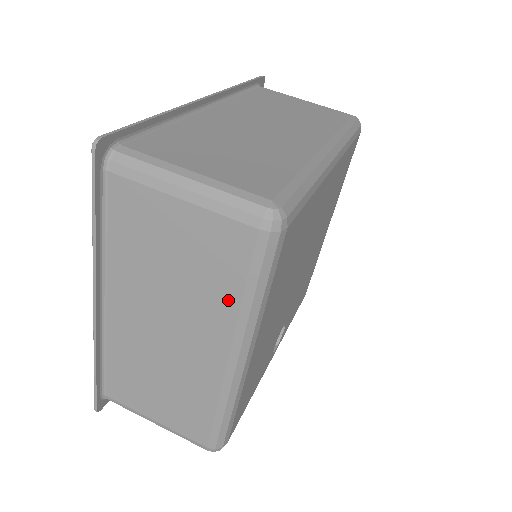
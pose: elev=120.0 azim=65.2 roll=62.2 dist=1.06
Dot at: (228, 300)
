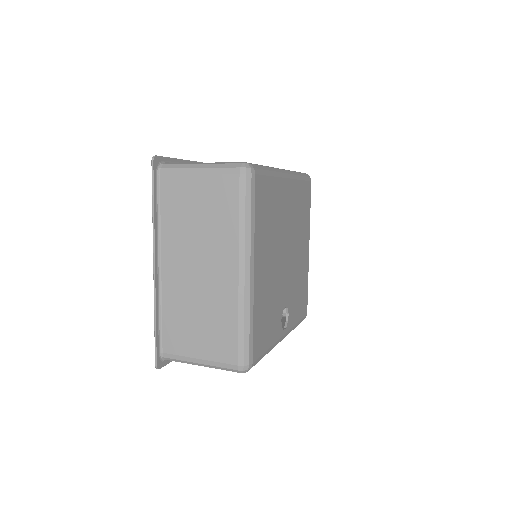
Dot at: (231, 227)
